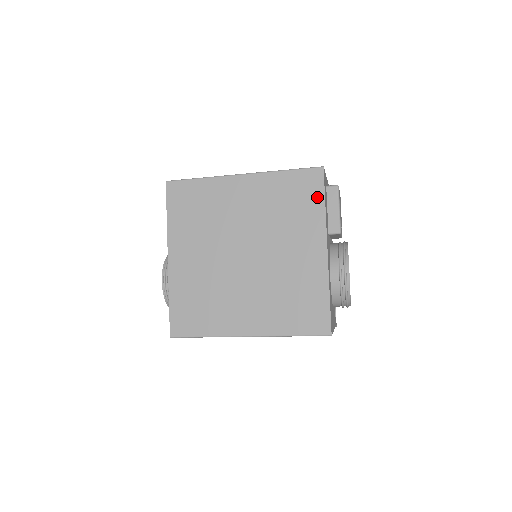
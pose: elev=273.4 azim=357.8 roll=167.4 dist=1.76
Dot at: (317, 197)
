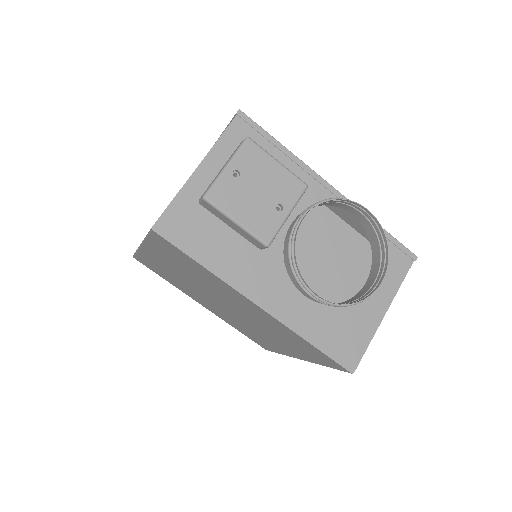
Dot at: (189, 260)
